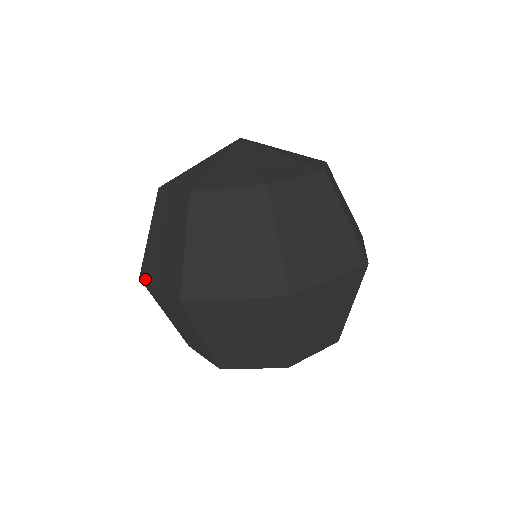
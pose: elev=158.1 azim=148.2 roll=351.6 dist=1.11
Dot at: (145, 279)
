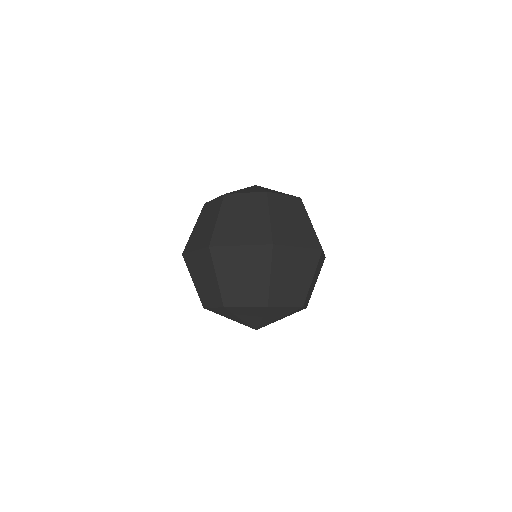
Dot at: (220, 245)
